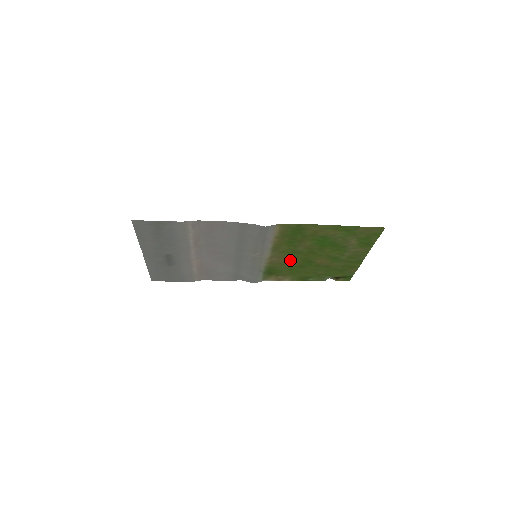
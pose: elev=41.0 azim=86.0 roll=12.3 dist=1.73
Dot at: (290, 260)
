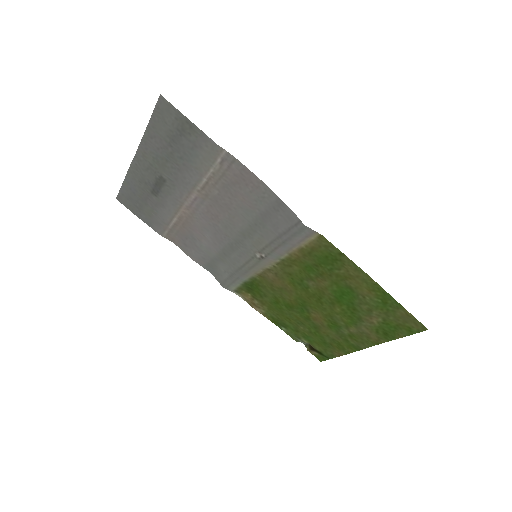
Dot at: (286, 290)
